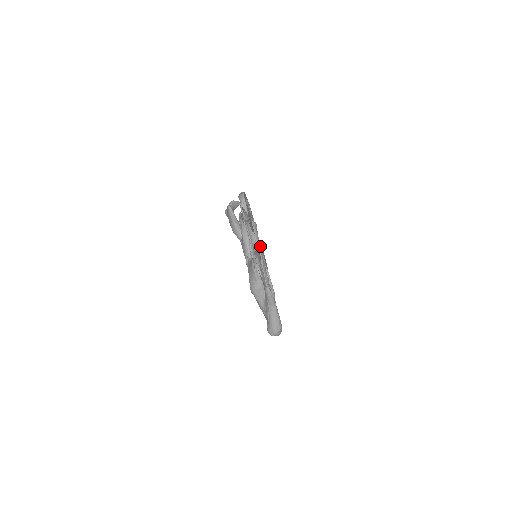
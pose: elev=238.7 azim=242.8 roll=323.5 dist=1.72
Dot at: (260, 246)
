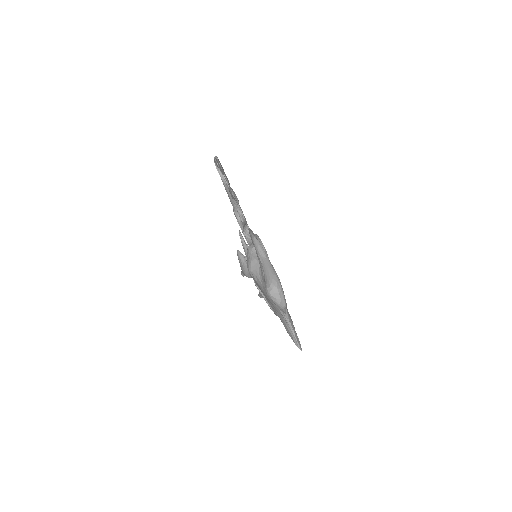
Dot at: occluded
